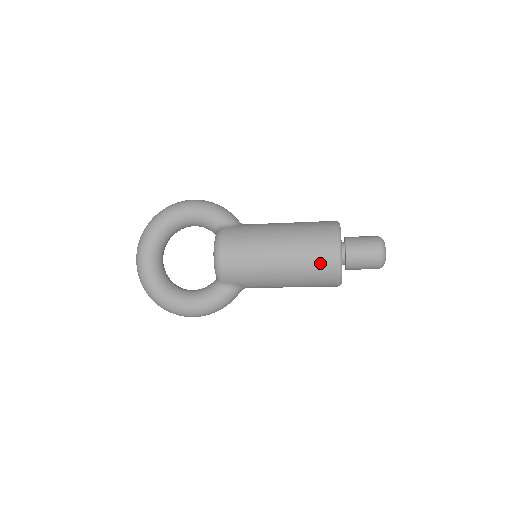
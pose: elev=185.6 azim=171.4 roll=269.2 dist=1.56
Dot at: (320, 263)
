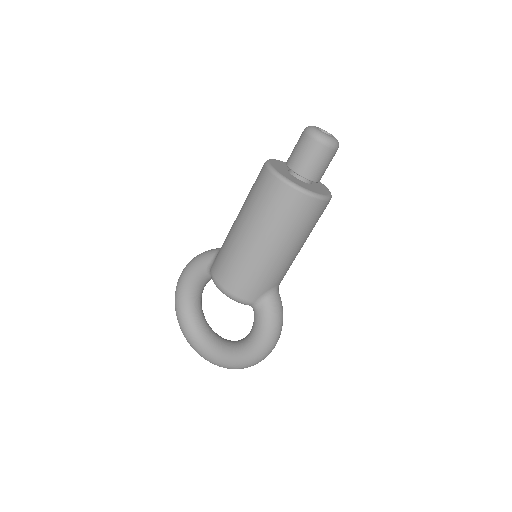
Dot at: (284, 206)
